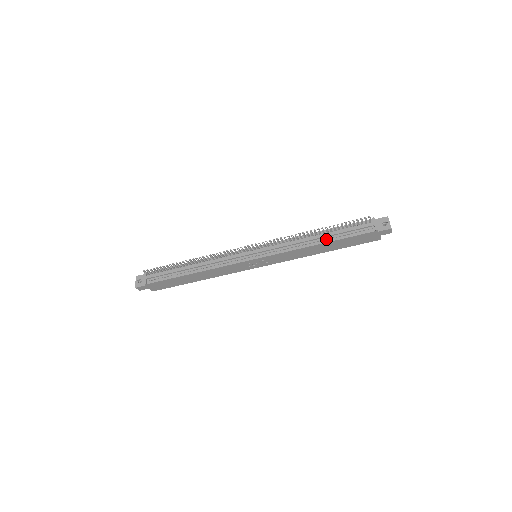
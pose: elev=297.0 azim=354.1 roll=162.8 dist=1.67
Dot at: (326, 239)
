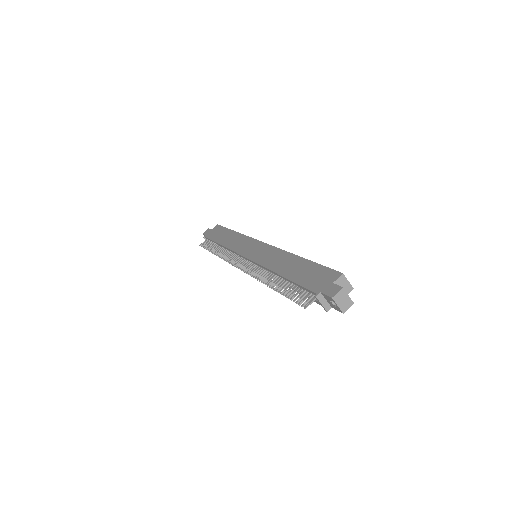
Dot at: occluded
